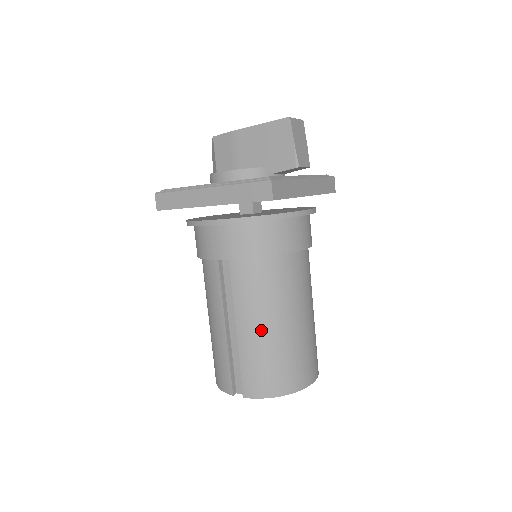
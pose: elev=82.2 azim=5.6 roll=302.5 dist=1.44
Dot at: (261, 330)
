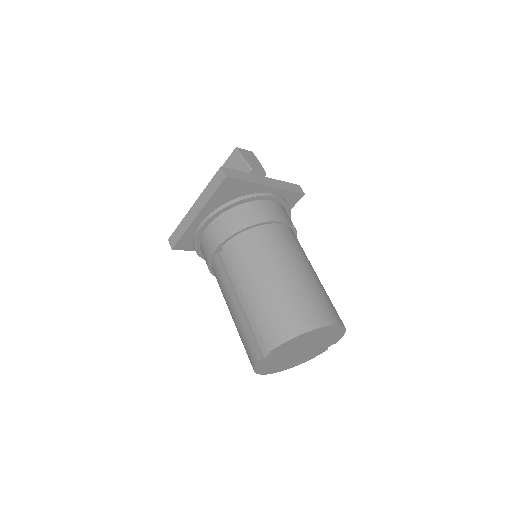
Dot at: (261, 285)
